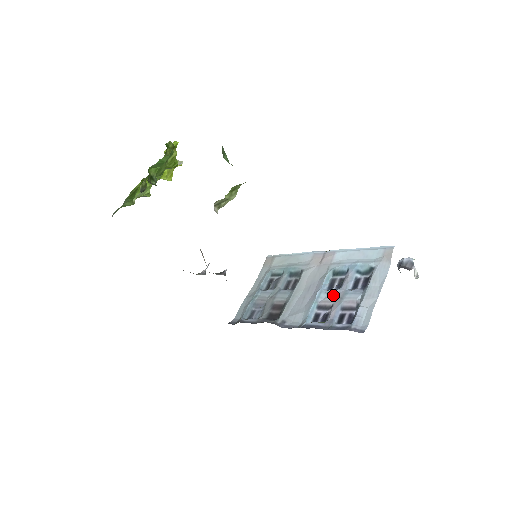
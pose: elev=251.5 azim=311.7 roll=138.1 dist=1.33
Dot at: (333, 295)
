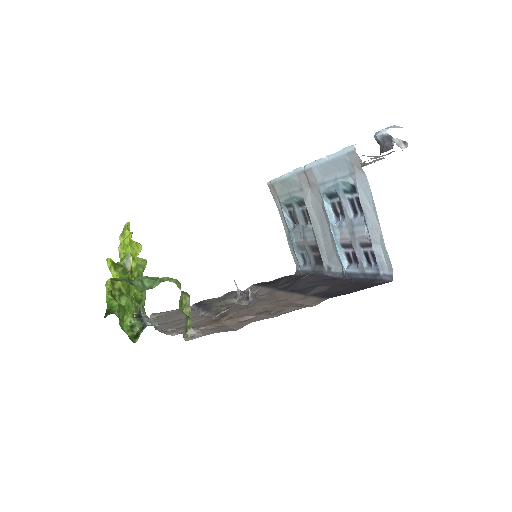
Dot at: (344, 230)
